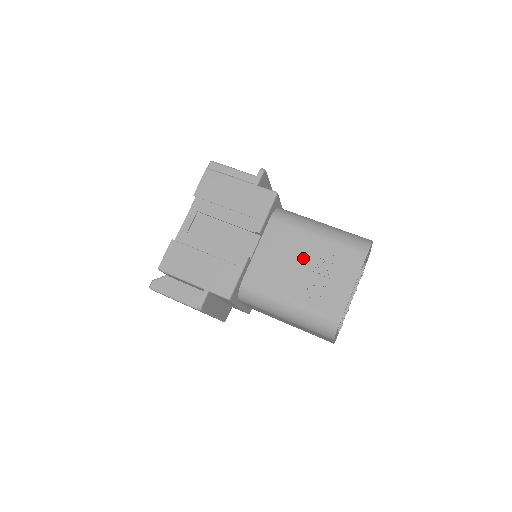
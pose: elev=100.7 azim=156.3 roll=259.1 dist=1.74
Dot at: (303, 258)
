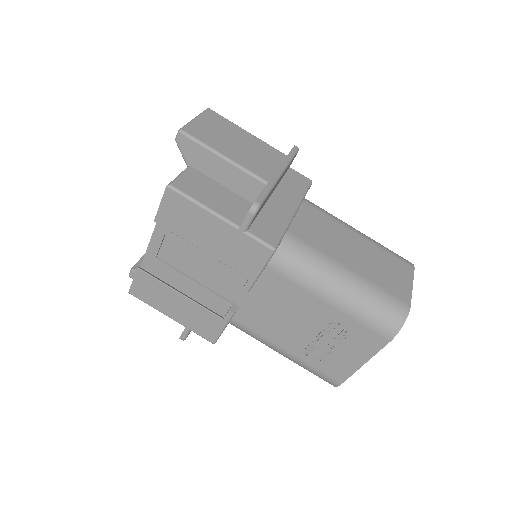
Dot at: (306, 321)
